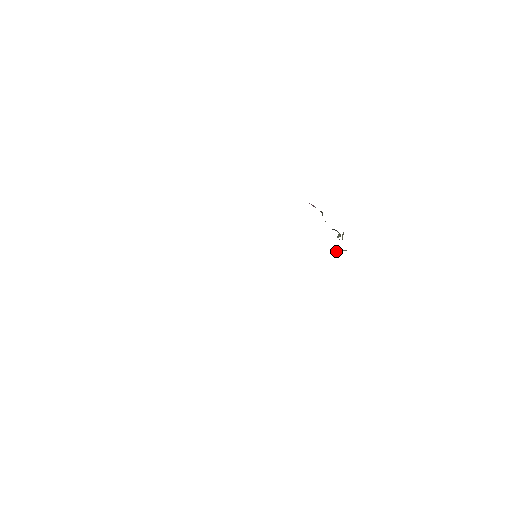
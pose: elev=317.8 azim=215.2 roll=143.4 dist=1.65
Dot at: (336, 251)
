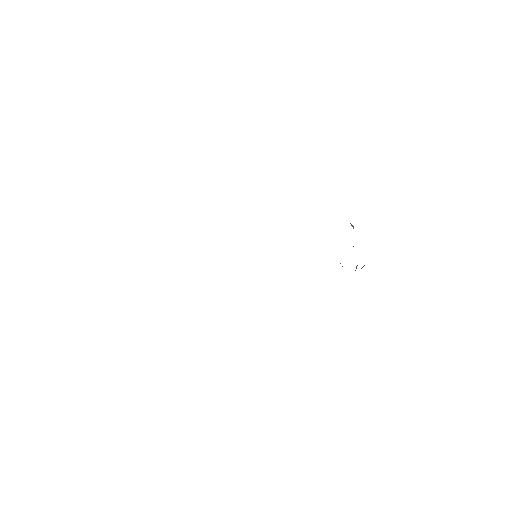
Dot at: occluded
